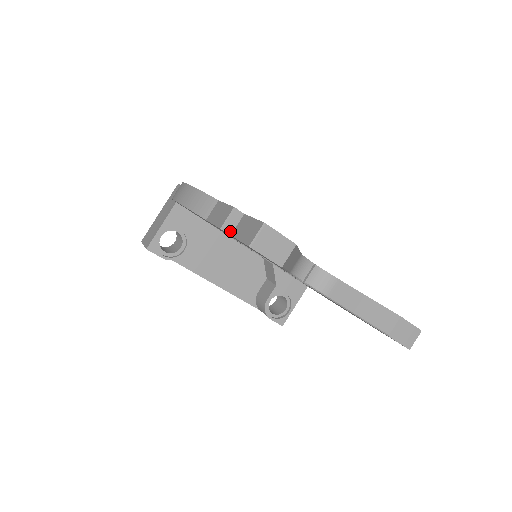
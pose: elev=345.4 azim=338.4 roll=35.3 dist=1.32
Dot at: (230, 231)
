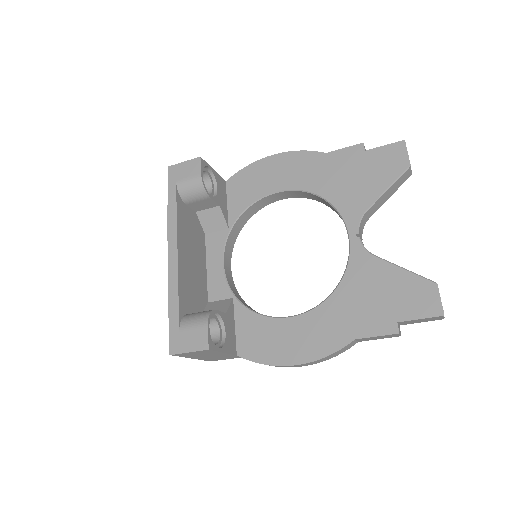
Dot at: (365, 150)
